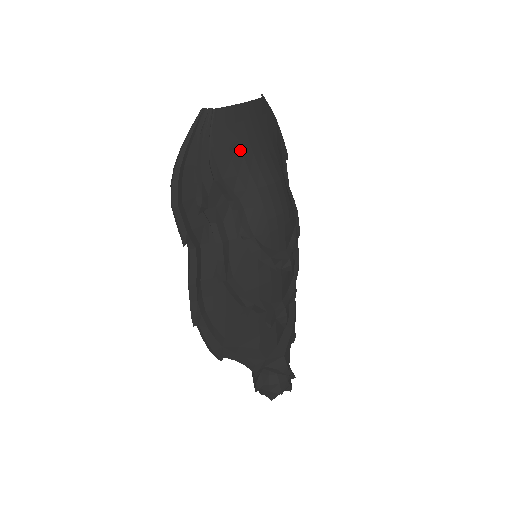
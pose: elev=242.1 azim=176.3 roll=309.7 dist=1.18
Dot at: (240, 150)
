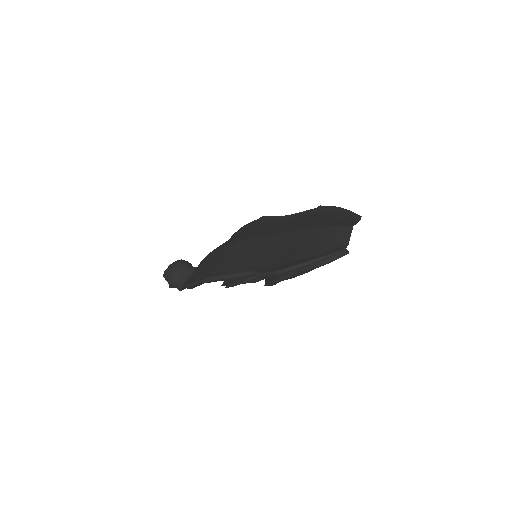
Dot at: occluded
